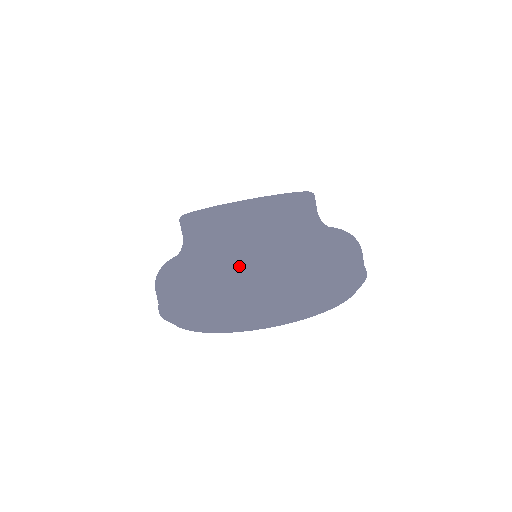
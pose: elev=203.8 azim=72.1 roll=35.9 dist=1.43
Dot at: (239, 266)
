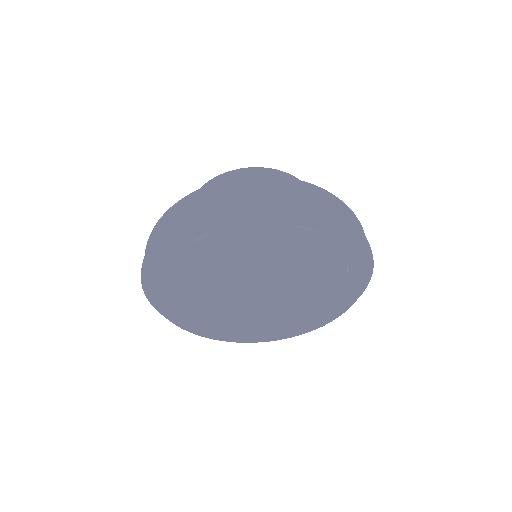
Dot at: occluded
